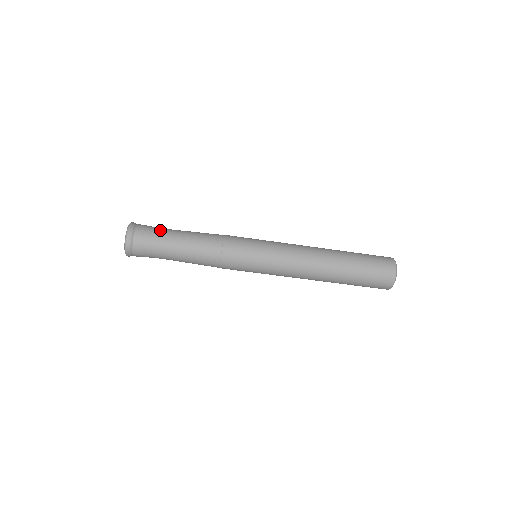
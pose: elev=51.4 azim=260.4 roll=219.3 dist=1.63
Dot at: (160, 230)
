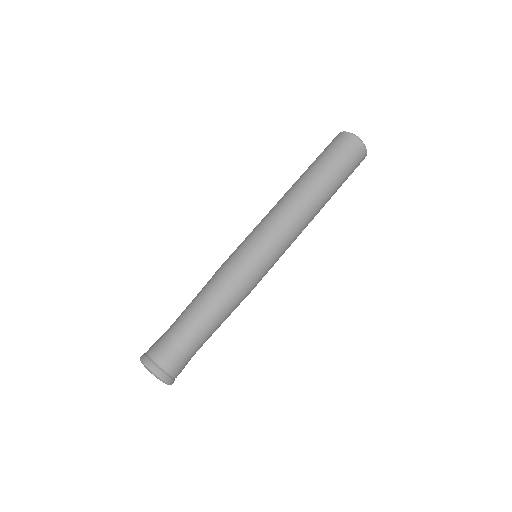
Dot at: occluded
